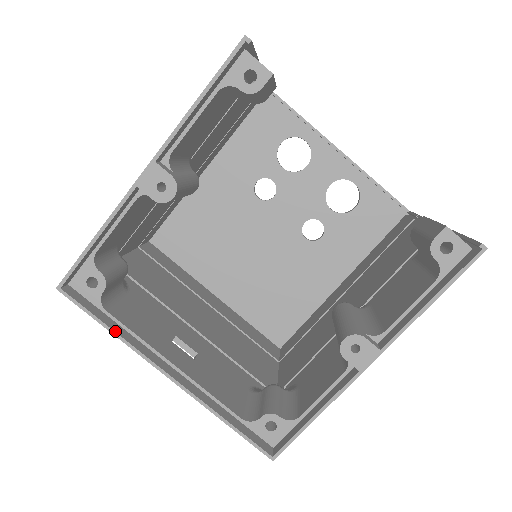
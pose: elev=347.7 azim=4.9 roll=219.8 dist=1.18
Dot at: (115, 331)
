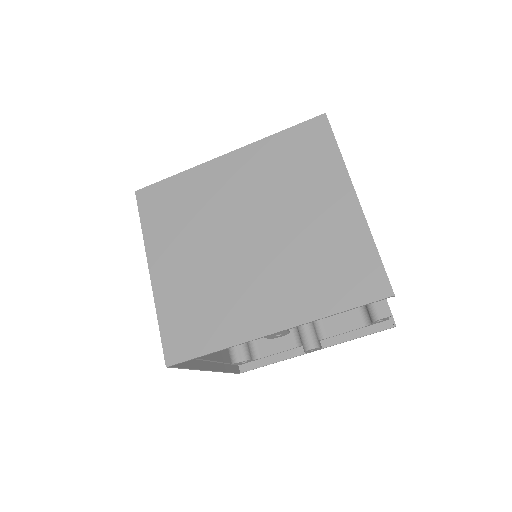
Dot at: (192, 368)
